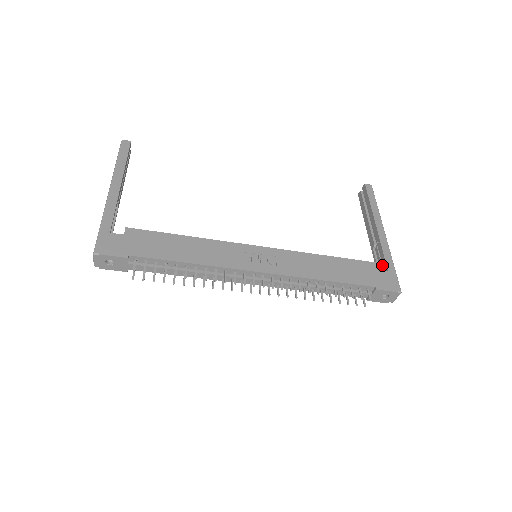
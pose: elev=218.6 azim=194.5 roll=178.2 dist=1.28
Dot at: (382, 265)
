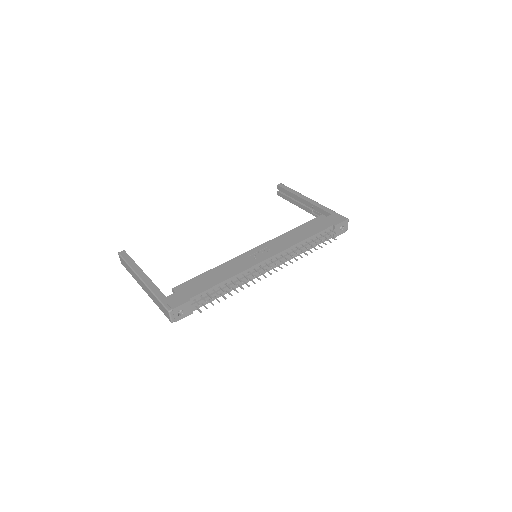
Dot at: (325, 216)
